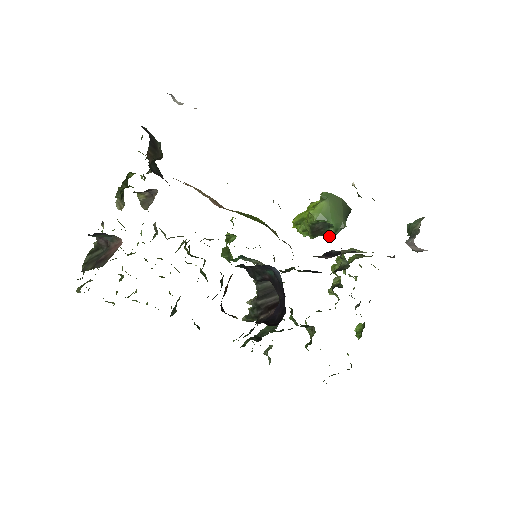
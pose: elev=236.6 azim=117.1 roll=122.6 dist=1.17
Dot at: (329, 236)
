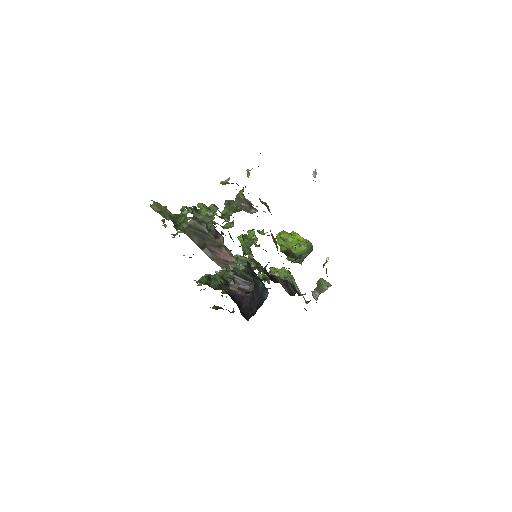
Dot at: (289, 260)
